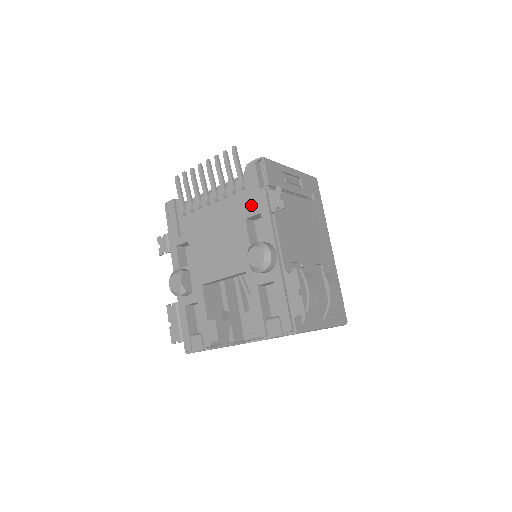
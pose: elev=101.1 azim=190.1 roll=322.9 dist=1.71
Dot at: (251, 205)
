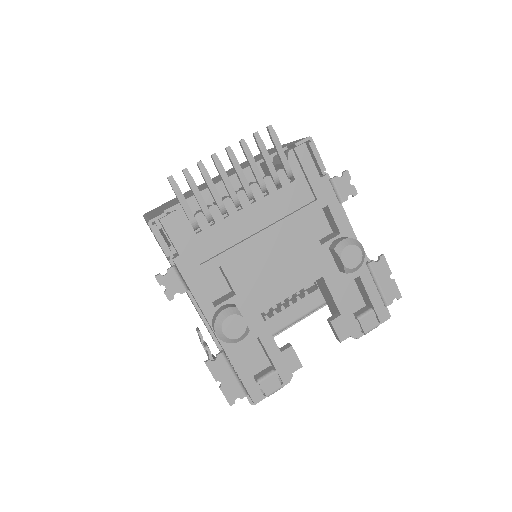
Dot at: (308, 198)
